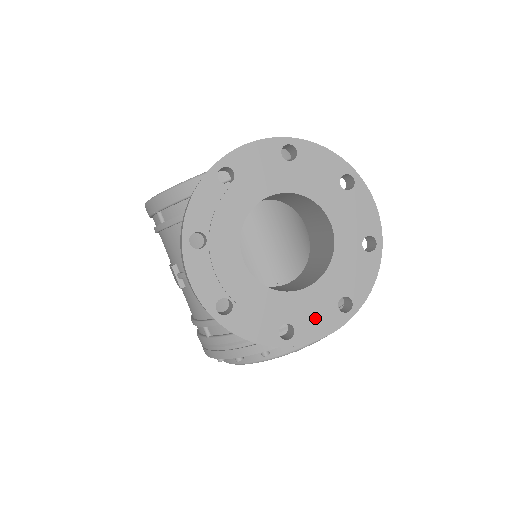
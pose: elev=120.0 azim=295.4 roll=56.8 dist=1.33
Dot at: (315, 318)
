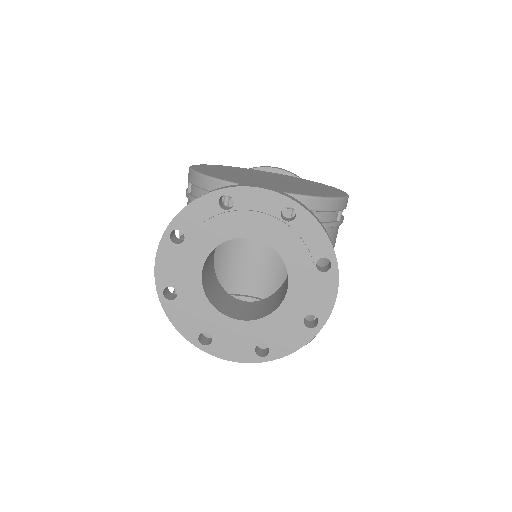
Dot at: (233, 344)
